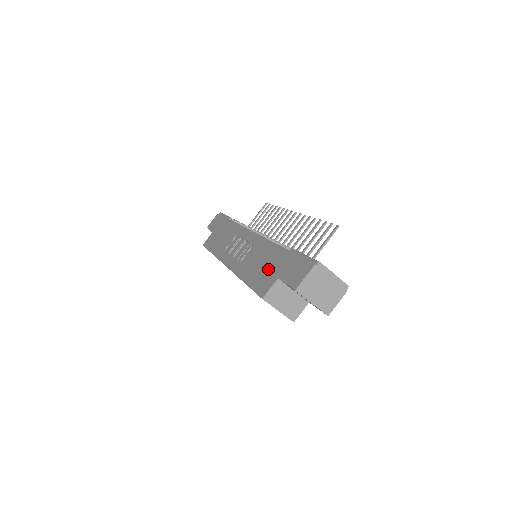
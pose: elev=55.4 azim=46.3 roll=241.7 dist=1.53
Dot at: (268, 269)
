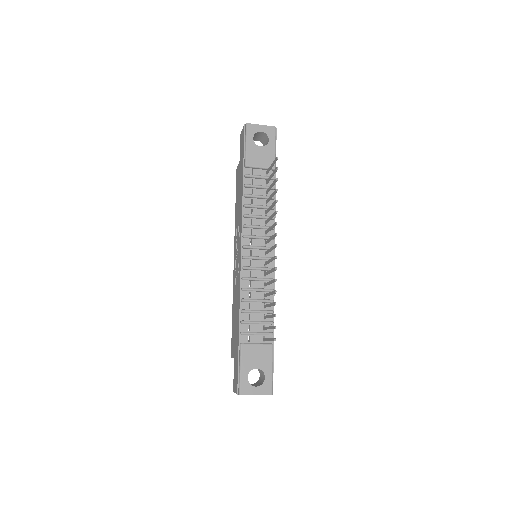
Dot at: (234, 335)
